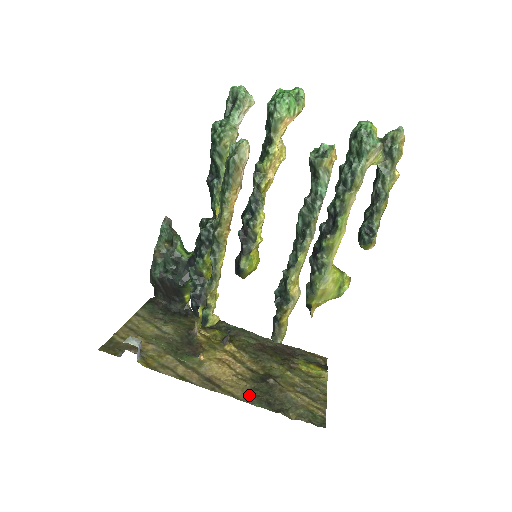
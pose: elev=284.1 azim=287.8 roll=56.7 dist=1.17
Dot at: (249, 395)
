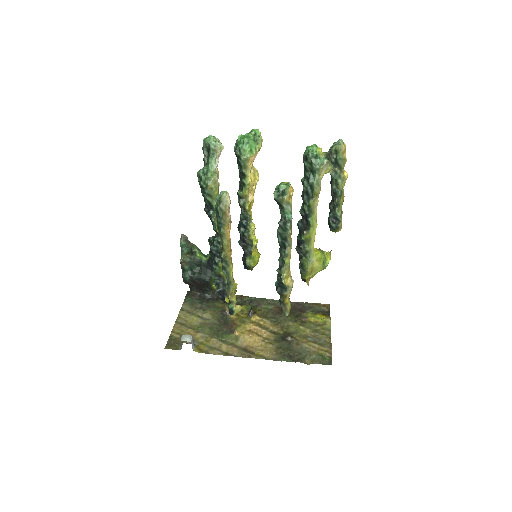
Dot at: (275, 354)
